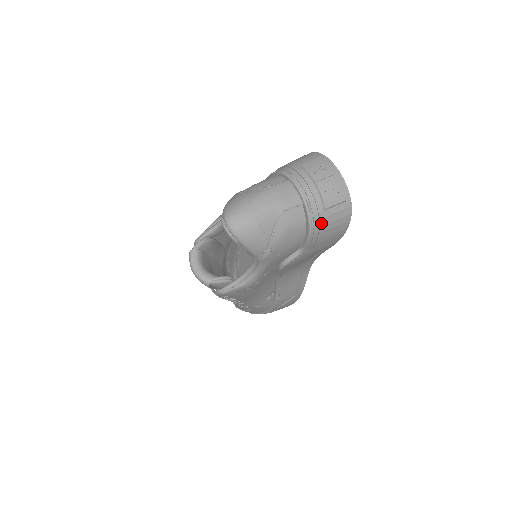
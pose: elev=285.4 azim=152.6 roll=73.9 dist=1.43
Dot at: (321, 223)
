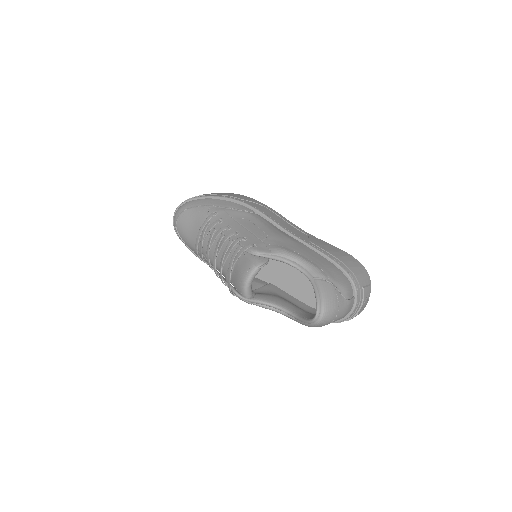
Dot at: occluded
